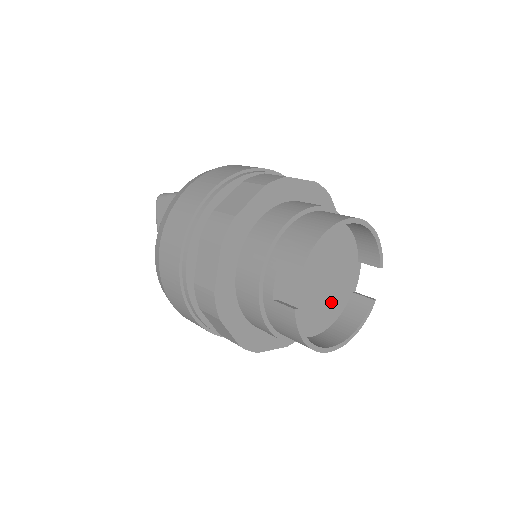
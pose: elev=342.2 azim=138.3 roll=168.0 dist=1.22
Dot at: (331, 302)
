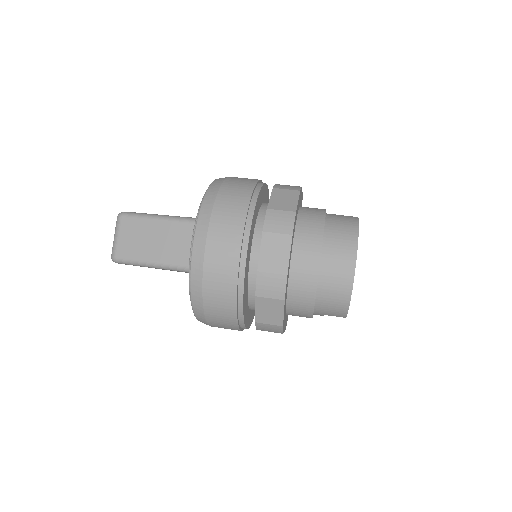
Dot at: occluded
